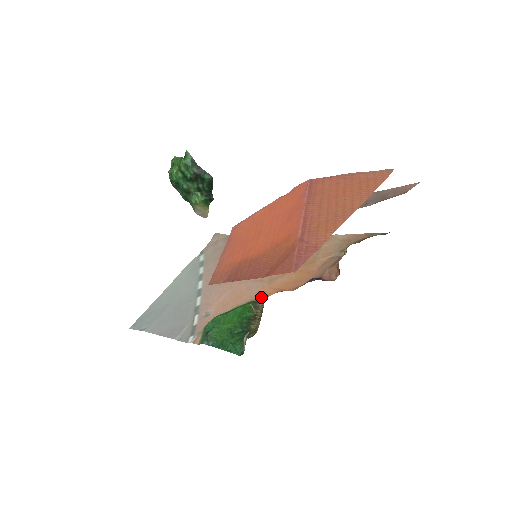
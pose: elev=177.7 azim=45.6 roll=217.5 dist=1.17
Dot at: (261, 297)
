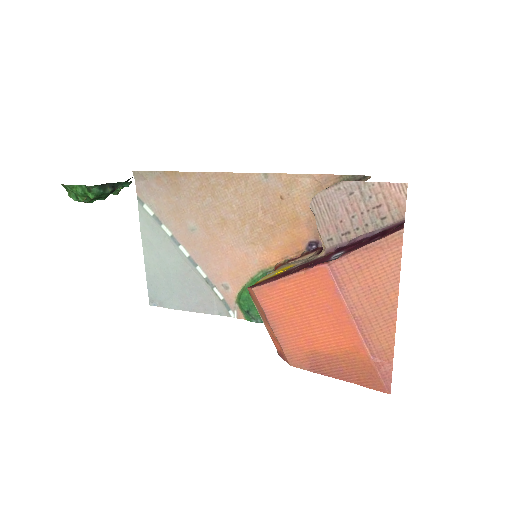
Dot at: (269, 266)
